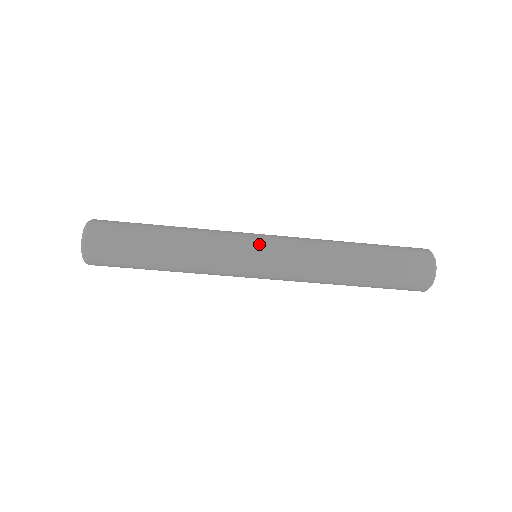
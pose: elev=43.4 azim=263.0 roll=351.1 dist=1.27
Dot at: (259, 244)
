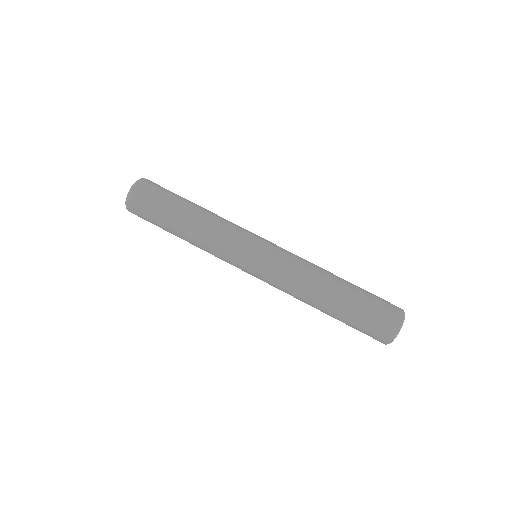
Dot at: (263, 241)
